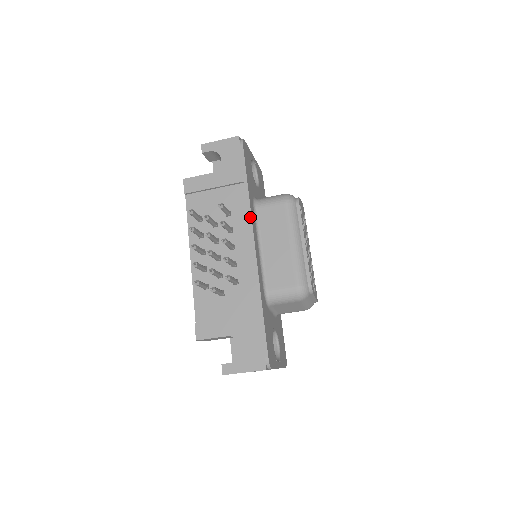
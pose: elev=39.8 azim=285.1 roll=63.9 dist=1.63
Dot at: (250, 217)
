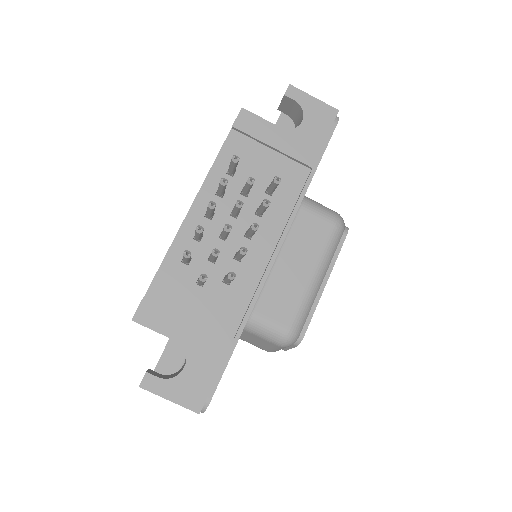
Dot at: (293, 215)
